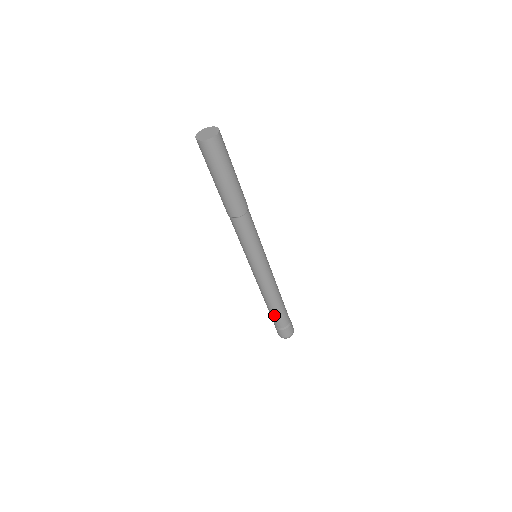
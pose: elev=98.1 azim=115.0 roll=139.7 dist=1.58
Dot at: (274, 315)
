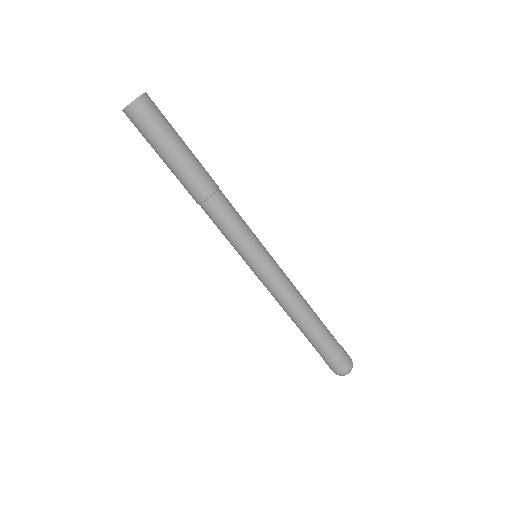
Dot at: (316, 338)
